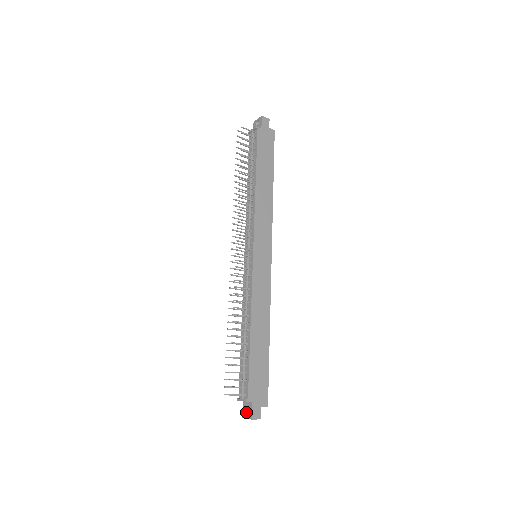
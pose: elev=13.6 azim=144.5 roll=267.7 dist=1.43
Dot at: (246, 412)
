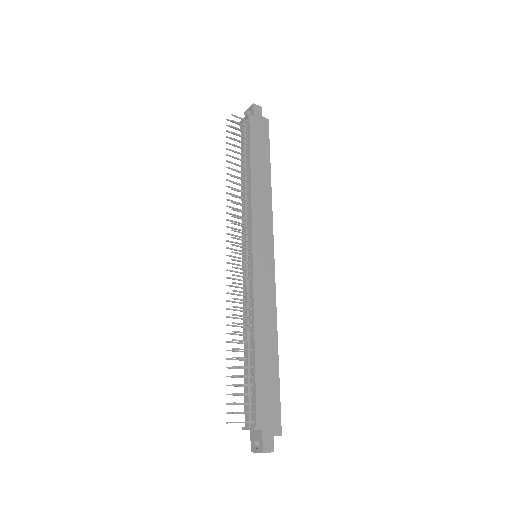
Dot at: (255, 444)
